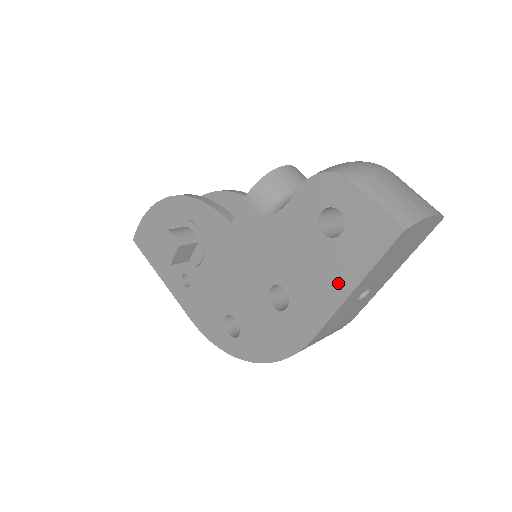
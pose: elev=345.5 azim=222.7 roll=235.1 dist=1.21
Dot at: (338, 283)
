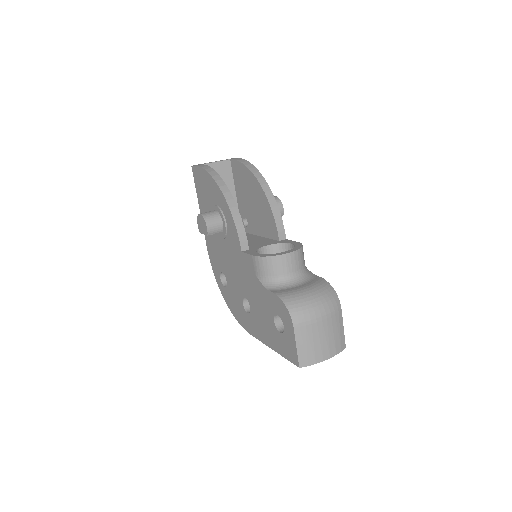
Dot at: (269, 340)
